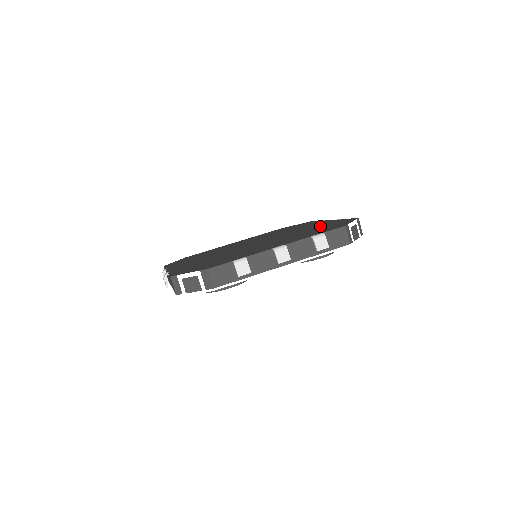
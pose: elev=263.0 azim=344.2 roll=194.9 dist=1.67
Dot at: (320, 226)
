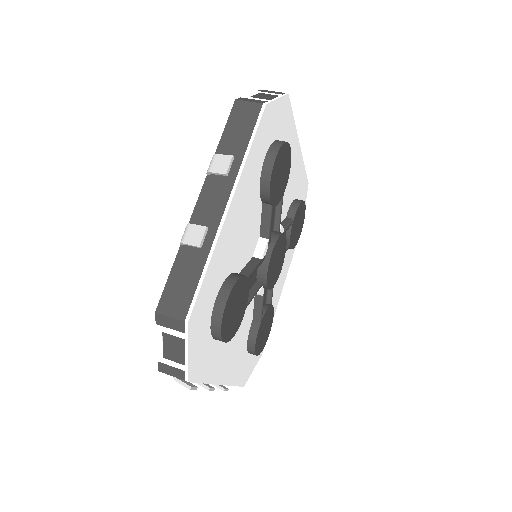
Dot at: occluded
